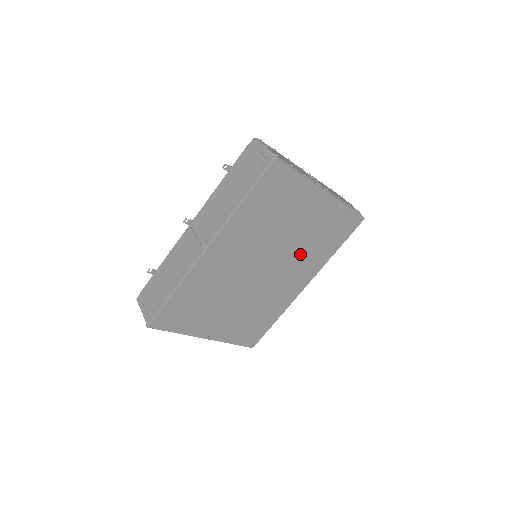
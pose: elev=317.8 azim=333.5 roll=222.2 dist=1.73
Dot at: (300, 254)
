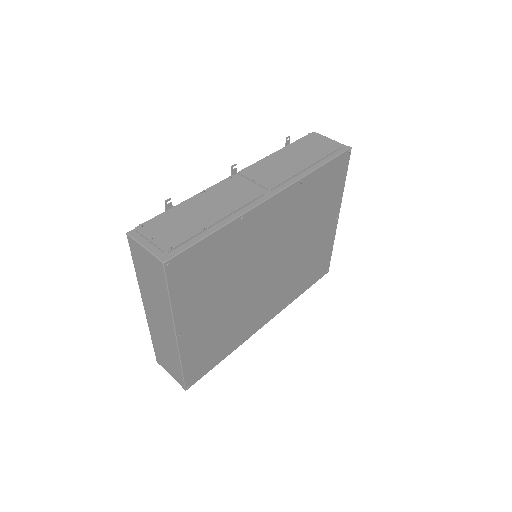
Dot at: (291, 274)
